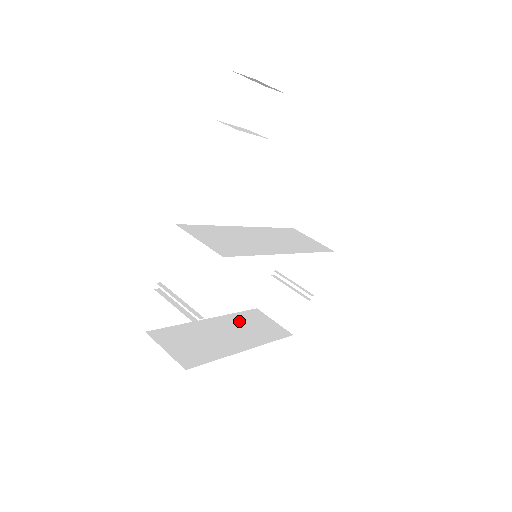
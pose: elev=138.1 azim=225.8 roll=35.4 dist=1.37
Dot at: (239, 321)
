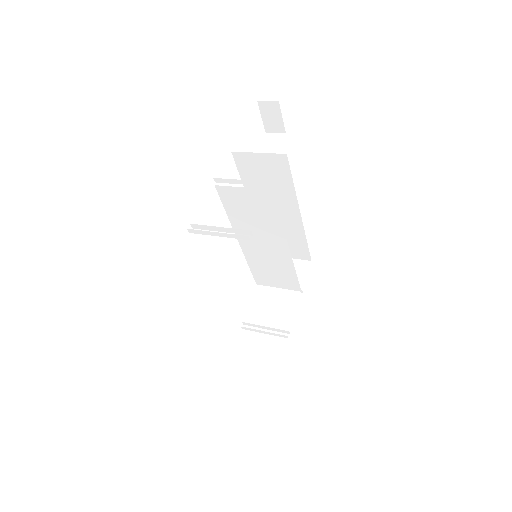
Dot at: occluded
